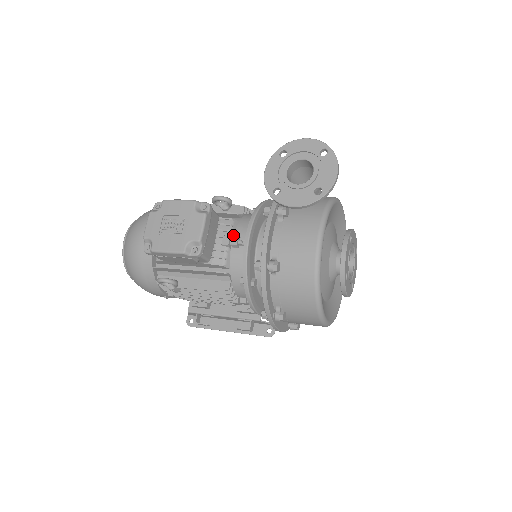
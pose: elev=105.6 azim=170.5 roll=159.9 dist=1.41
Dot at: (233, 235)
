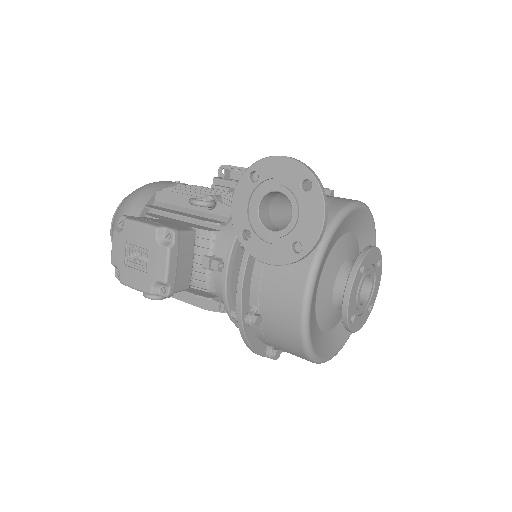
Dot at: (215, 253)
